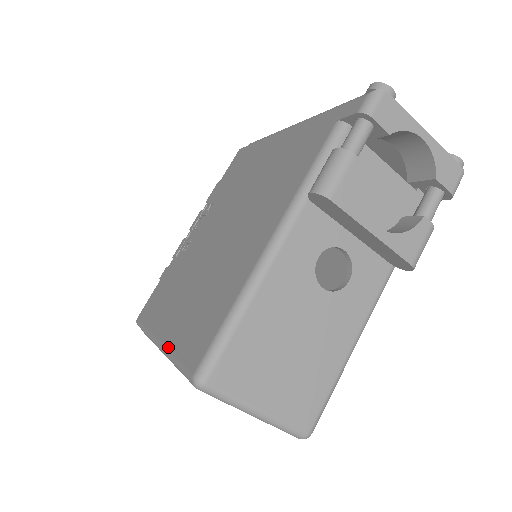
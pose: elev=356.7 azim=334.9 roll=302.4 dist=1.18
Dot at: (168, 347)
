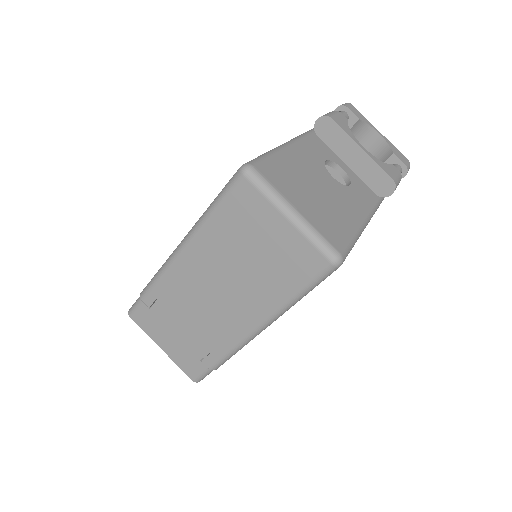
Dot at: (196, 222)
